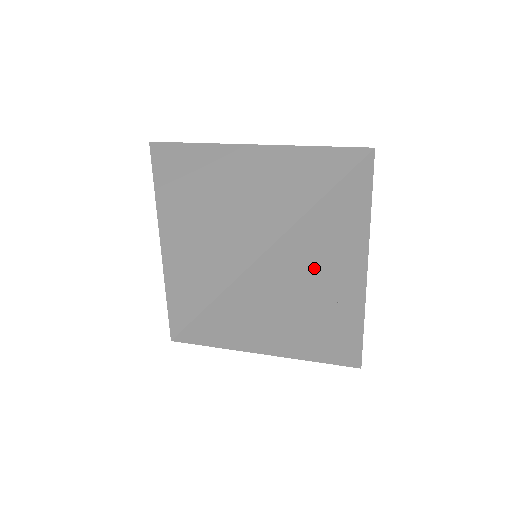
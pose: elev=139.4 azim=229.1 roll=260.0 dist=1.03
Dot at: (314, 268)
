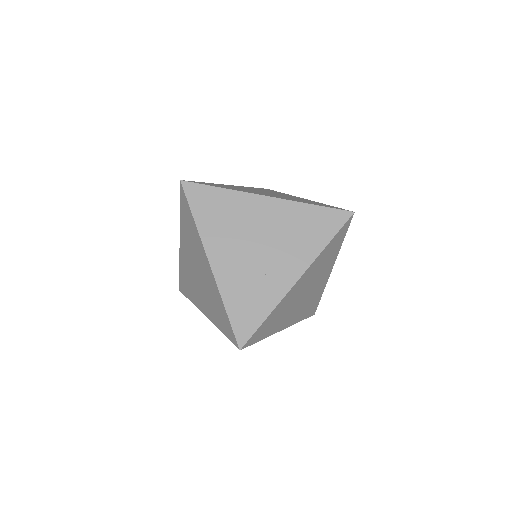
Dot at: (270, 235)
